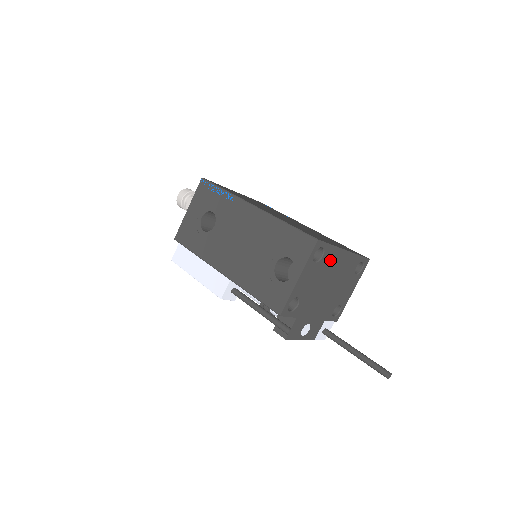
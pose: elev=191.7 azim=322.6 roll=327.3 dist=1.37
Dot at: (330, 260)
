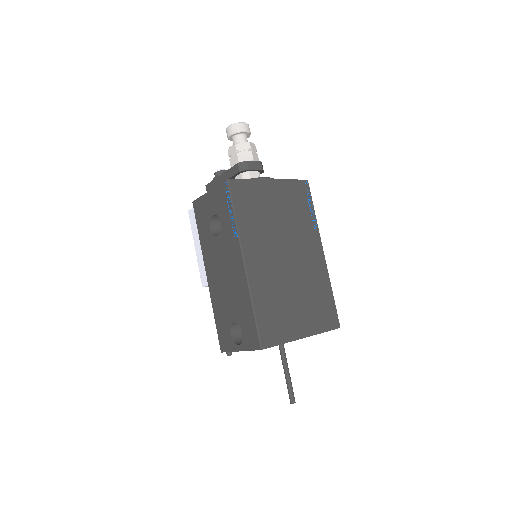
Dot at: occluded
